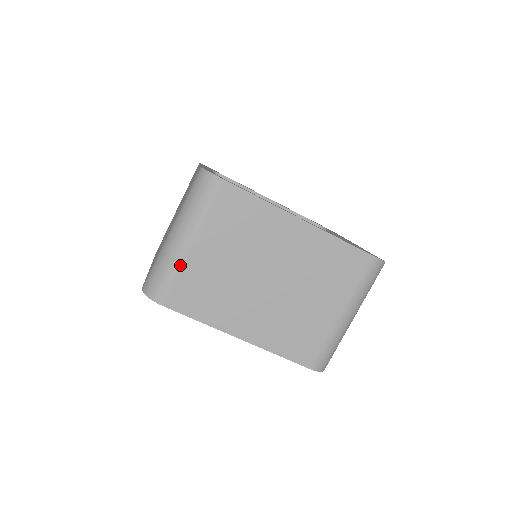
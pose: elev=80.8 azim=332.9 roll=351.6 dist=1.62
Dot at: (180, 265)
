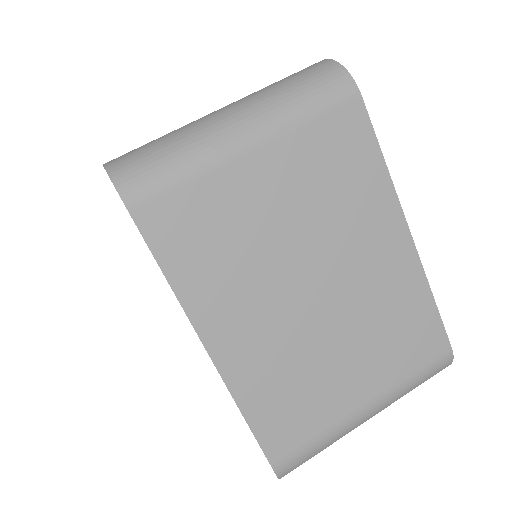
Dot at: (208, 166)
